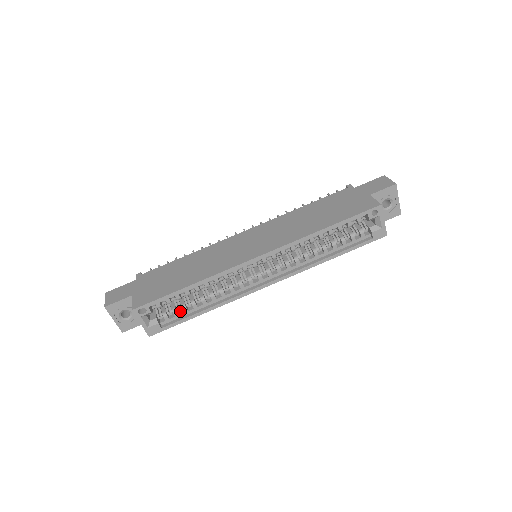
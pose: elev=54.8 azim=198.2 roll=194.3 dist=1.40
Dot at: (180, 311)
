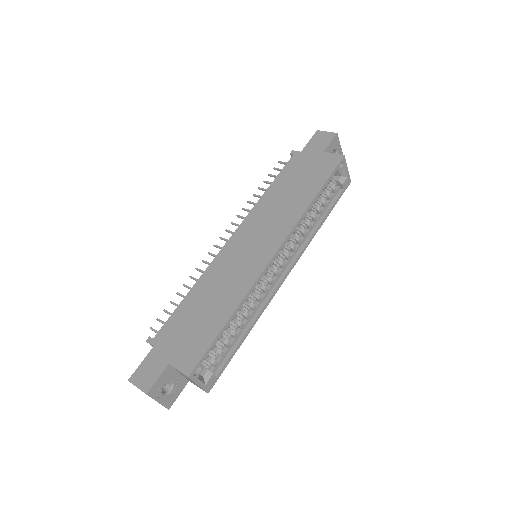
Dot at: (222, 349)
